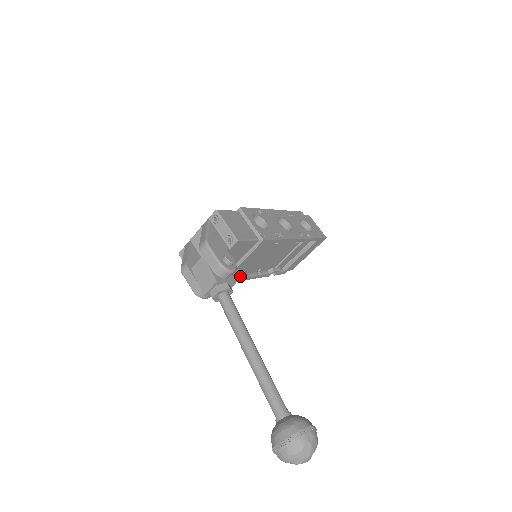
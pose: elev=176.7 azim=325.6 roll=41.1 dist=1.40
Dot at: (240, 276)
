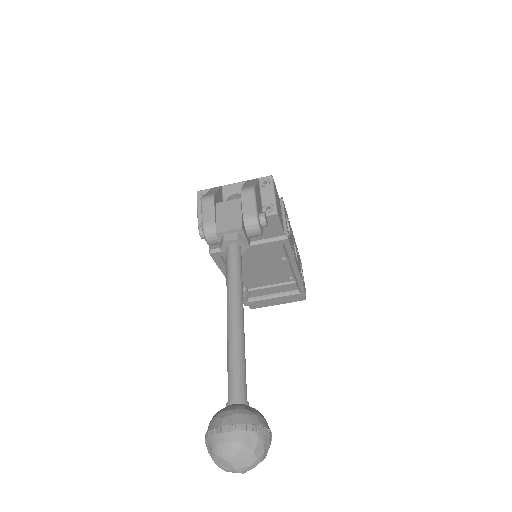
Dot at: (225, 264)
